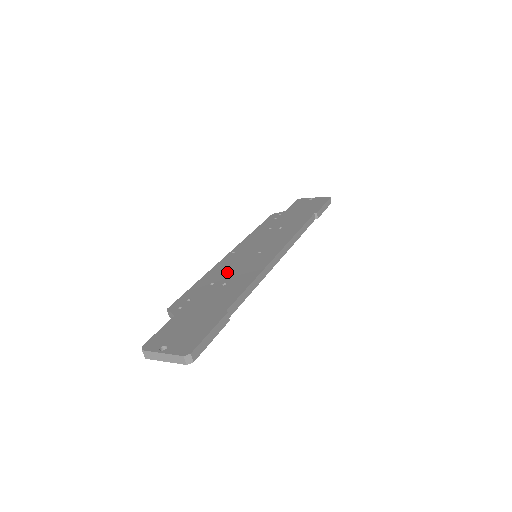
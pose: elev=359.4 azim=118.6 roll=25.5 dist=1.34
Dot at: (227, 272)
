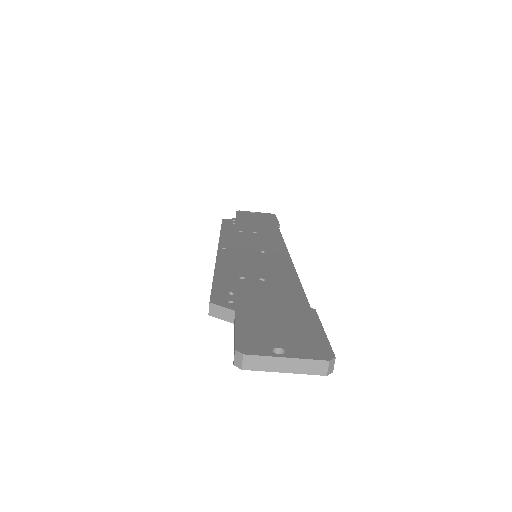
Dot at: (247, 267)
